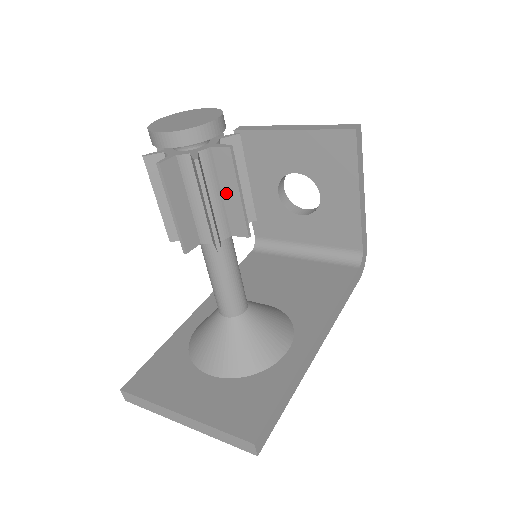
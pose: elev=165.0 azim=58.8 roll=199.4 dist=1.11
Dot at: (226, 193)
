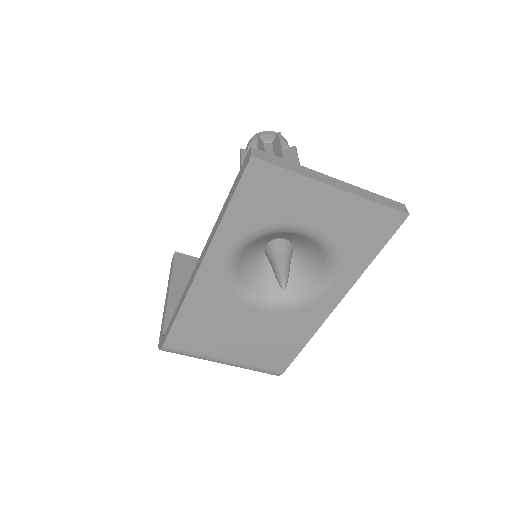
Dot at: occluded
